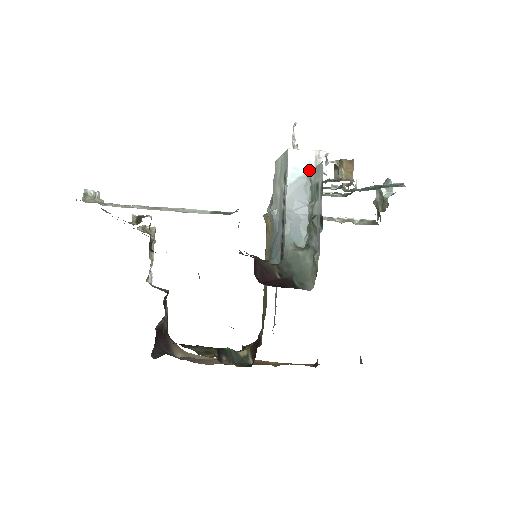
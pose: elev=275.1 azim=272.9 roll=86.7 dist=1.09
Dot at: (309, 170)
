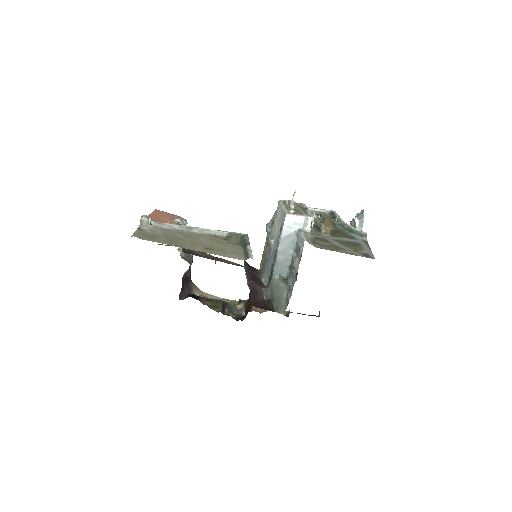
Dot at: (298, 229)
